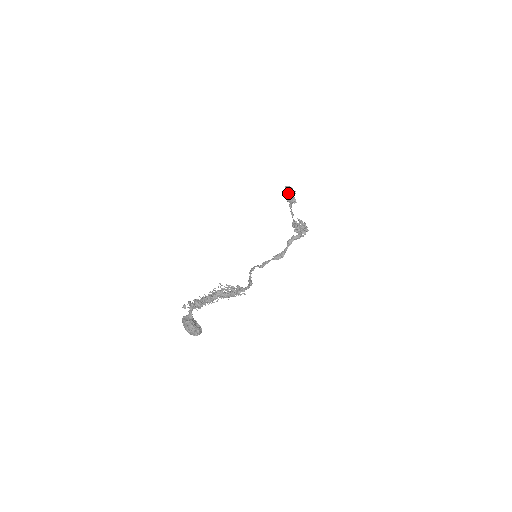
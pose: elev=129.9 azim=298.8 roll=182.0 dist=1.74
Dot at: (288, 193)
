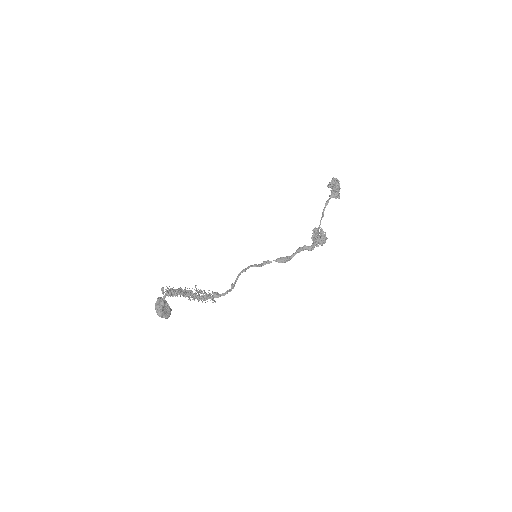
Dot at: (332, 187)
